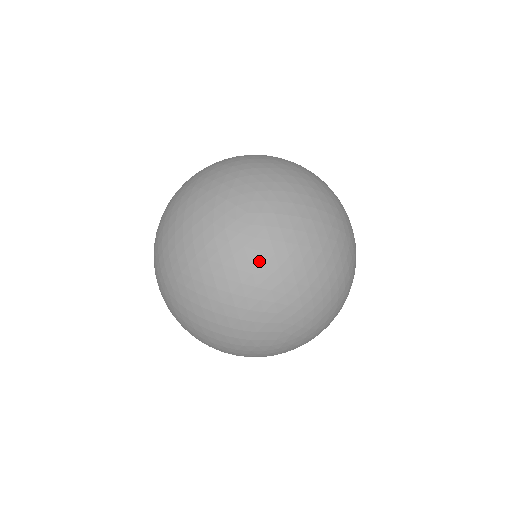
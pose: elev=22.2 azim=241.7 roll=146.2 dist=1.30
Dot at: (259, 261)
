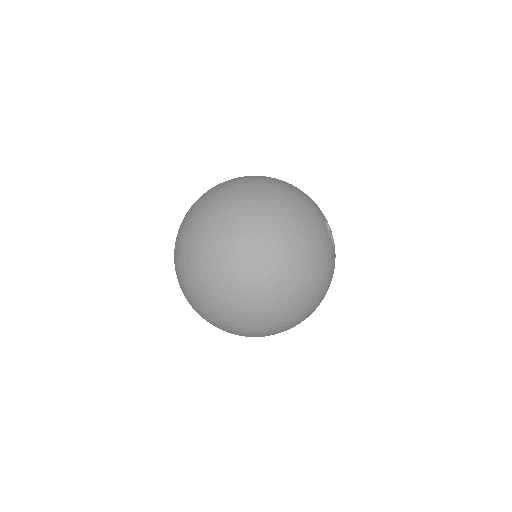
Dot at: occluded
